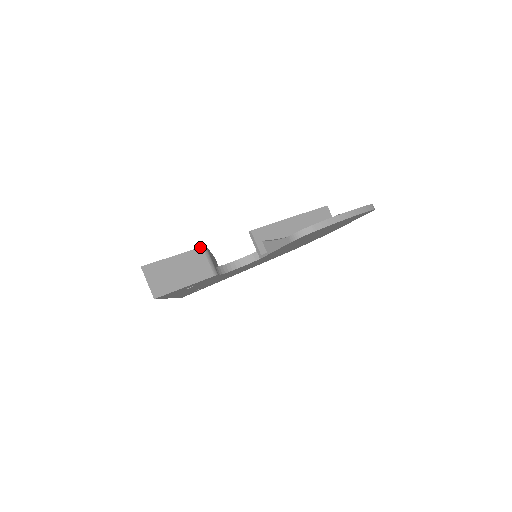
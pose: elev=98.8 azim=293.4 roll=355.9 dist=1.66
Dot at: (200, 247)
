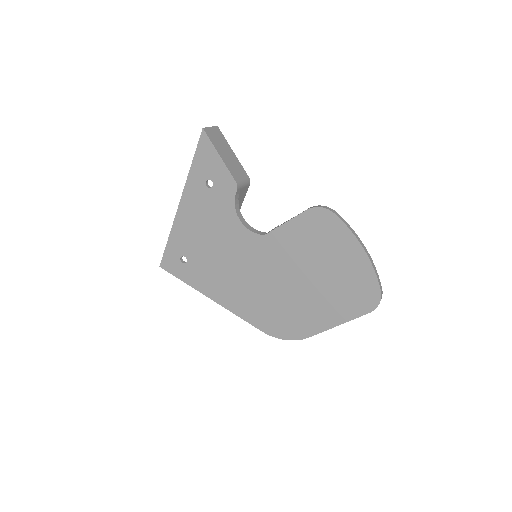
Dot at: (248, 176)
